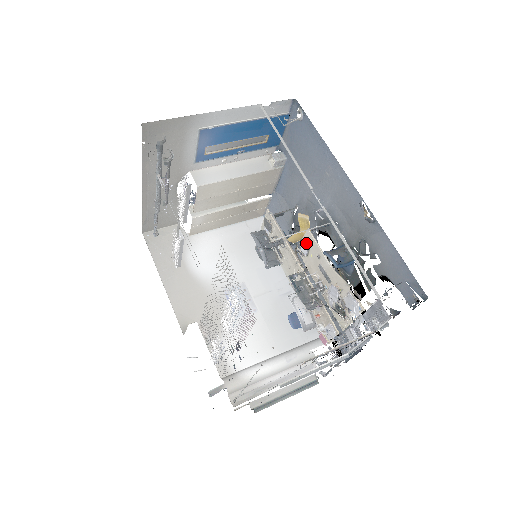
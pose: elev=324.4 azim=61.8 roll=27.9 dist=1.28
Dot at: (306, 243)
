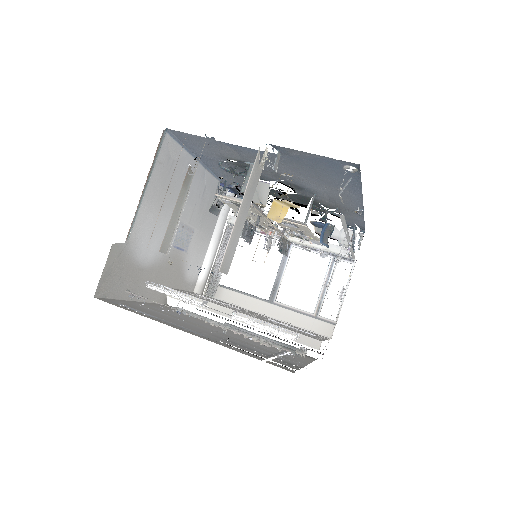
Dot at: (296, 227)
